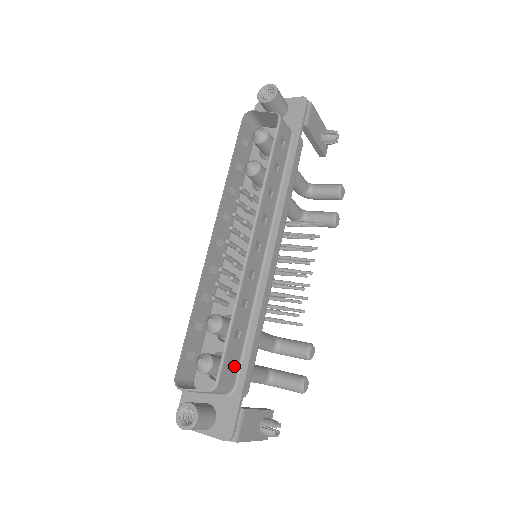
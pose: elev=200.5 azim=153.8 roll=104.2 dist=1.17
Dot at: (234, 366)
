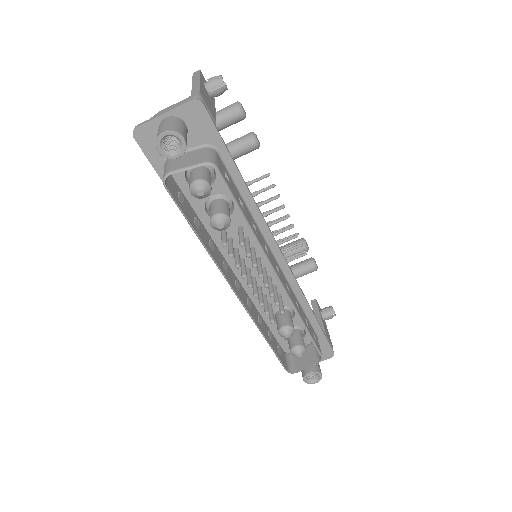
Dot at: (313, 333)
